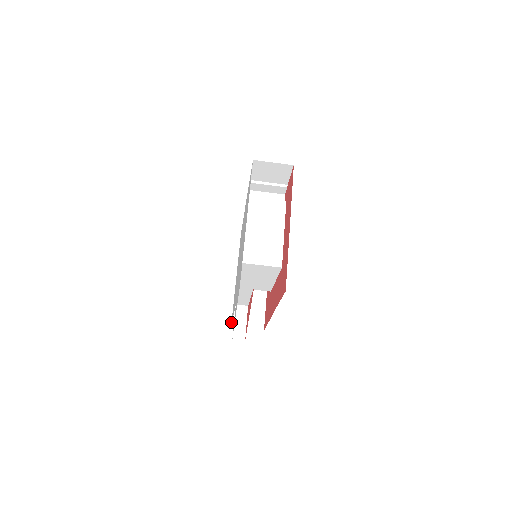
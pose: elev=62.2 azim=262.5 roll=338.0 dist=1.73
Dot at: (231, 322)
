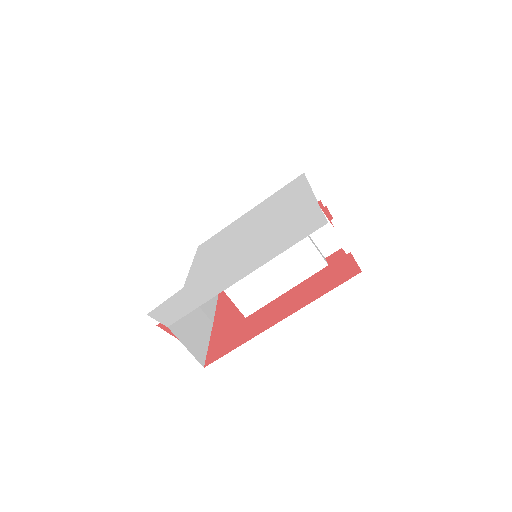
Dot at: (203, 243)
